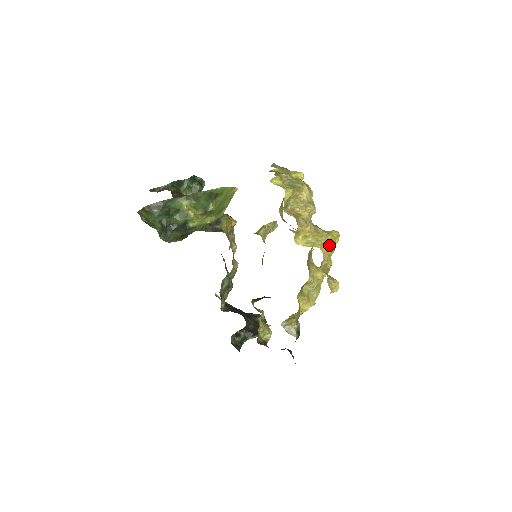
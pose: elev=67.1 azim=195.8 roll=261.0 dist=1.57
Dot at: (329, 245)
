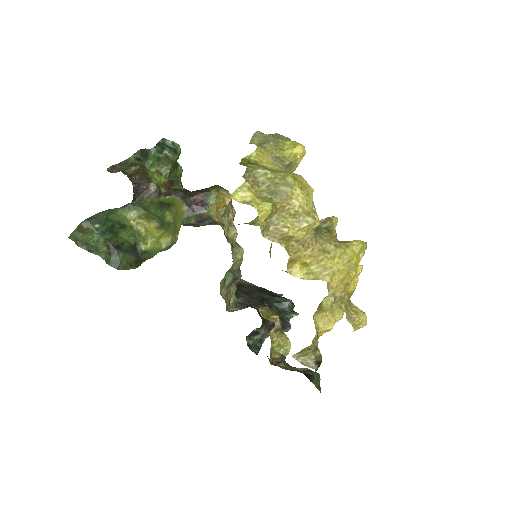
Dot at: (345, 270)
